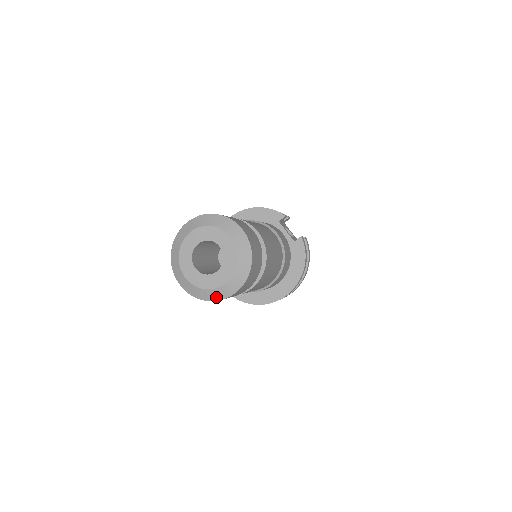
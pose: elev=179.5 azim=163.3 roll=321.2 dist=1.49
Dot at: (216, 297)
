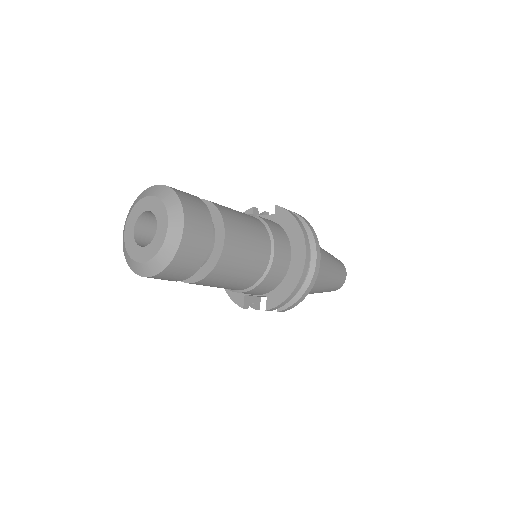
Dot at: (172, 250)
